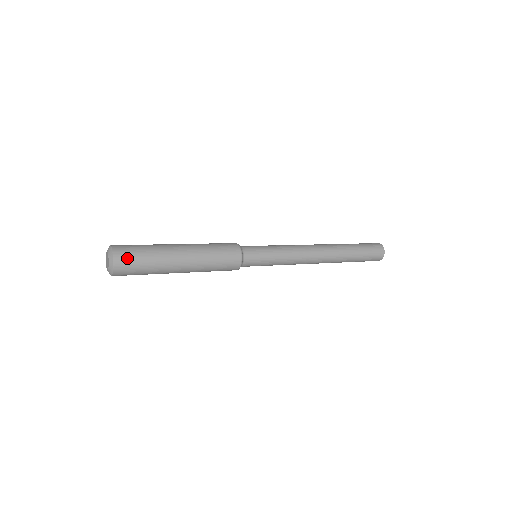
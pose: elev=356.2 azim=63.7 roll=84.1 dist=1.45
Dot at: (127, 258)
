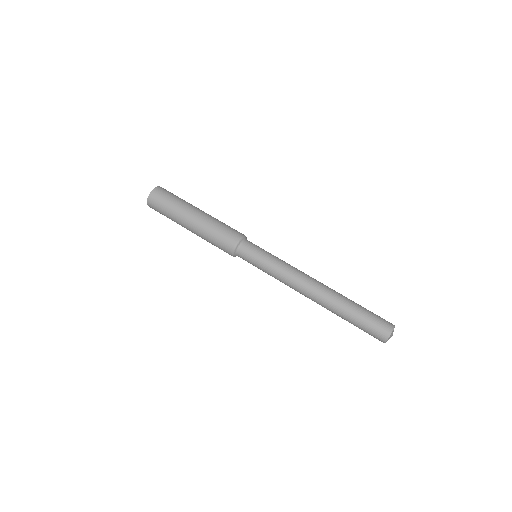
Dot at: occluded
